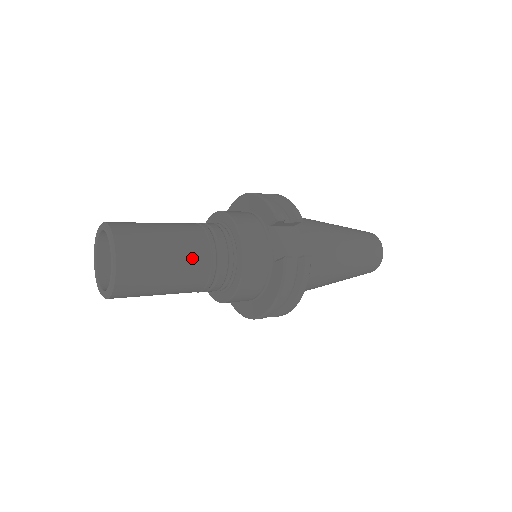
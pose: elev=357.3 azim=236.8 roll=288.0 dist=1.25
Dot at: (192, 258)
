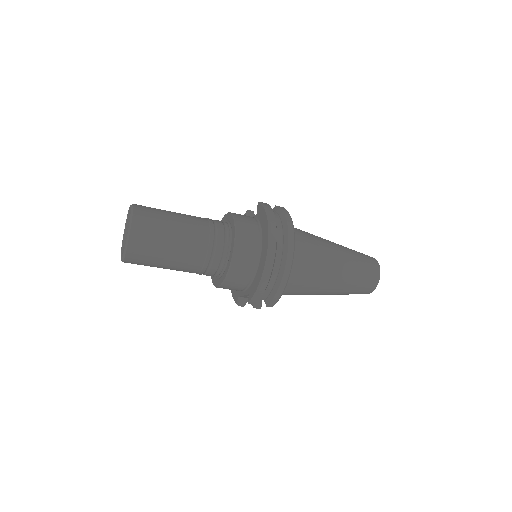
Dot at: occluded
